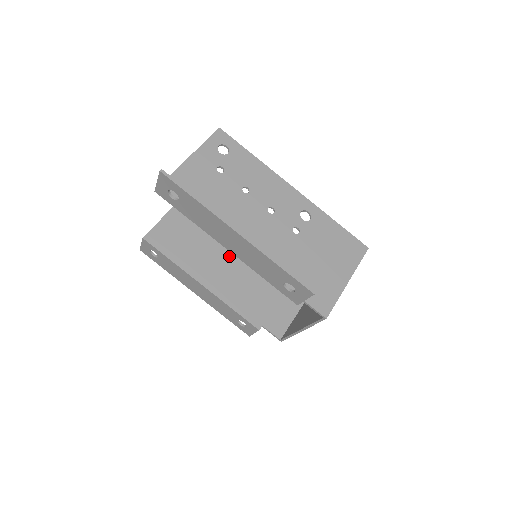
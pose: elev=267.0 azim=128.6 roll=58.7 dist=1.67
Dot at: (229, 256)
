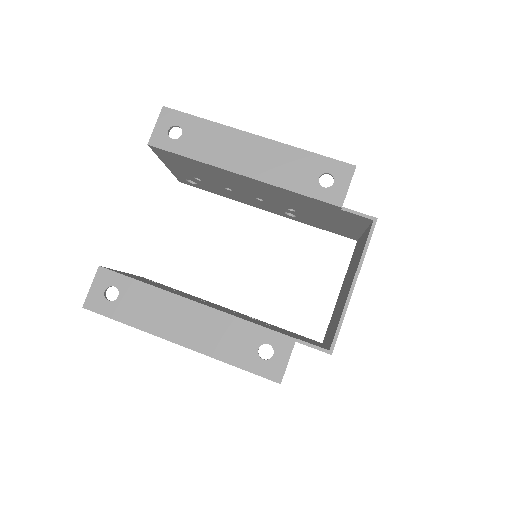
Dot at: occluded
